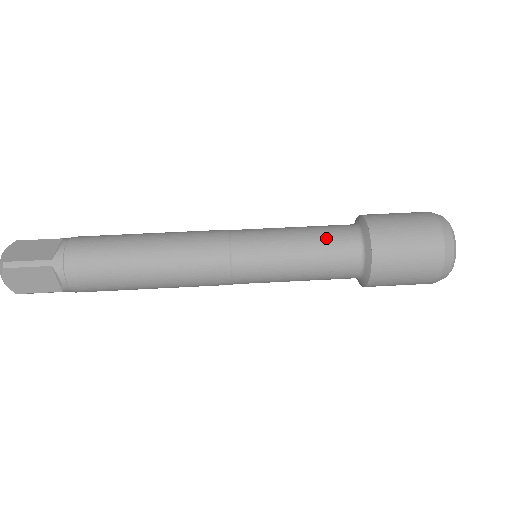
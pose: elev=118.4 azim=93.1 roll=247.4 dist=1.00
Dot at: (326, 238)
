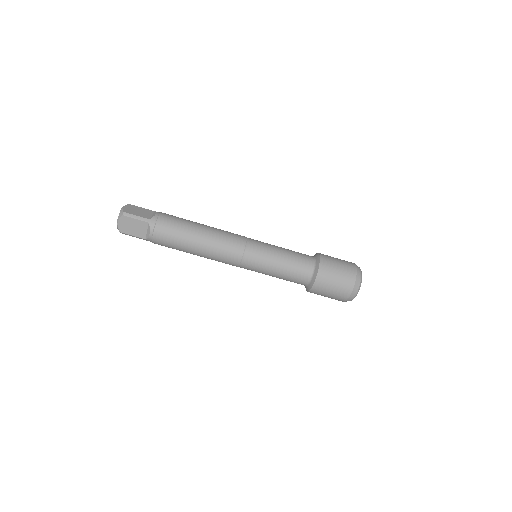
Dot at: (297, 257)
